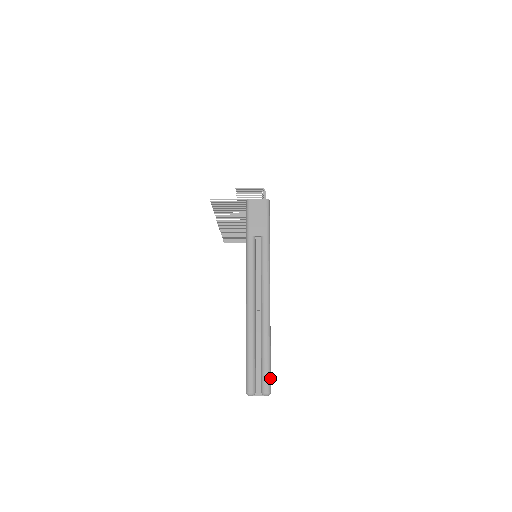
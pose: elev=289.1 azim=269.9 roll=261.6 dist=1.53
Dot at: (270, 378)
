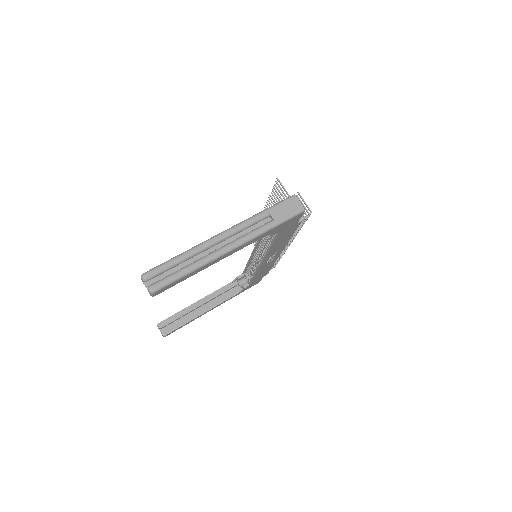
Dot at: (165, 286)
